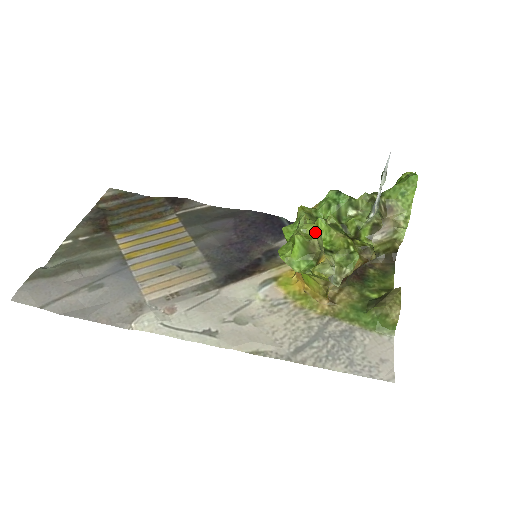
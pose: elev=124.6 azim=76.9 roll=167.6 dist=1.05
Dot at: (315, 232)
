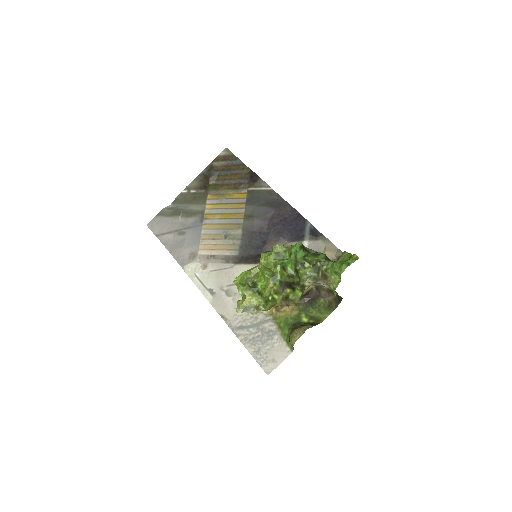
Dot at: (262, 274)
